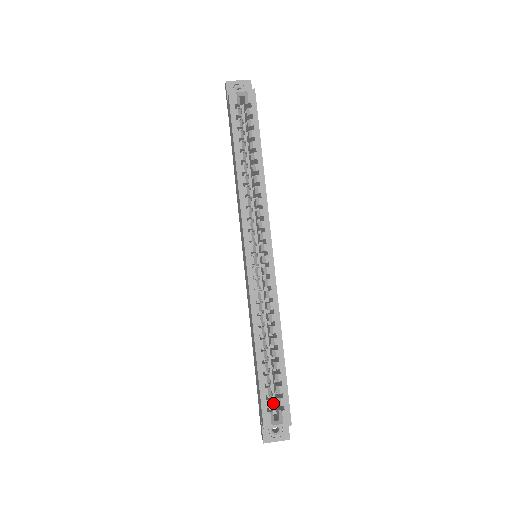
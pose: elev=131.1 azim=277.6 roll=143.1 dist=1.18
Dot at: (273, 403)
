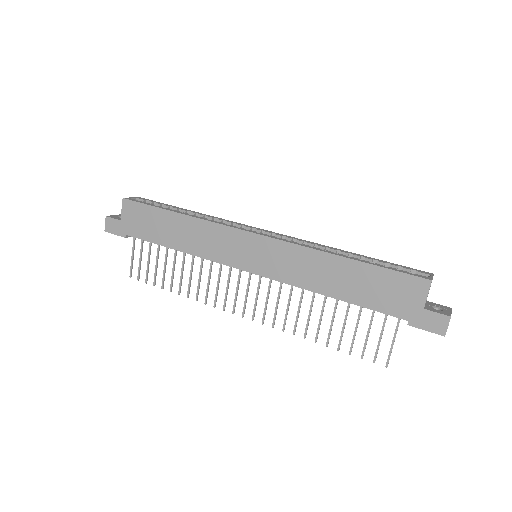
Dot at: occluded
